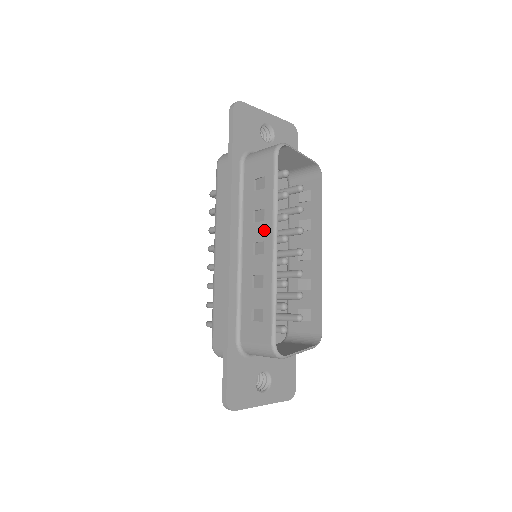
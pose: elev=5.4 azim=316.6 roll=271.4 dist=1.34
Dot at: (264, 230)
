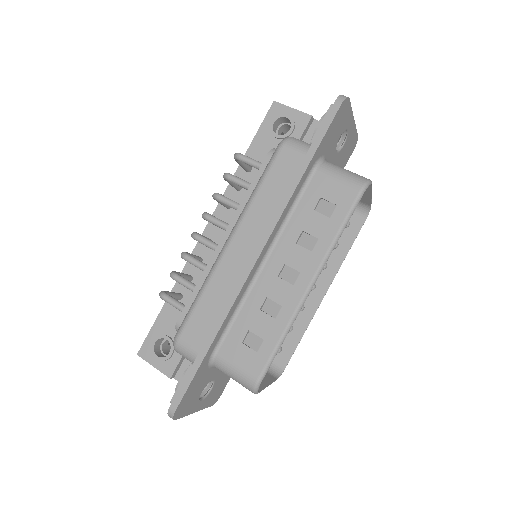
Dot at: (307, 261)
